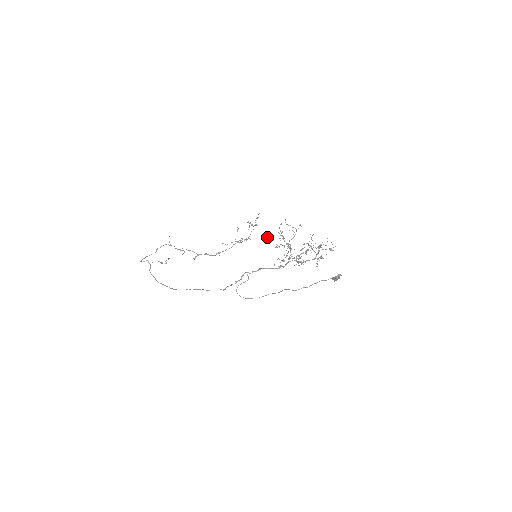
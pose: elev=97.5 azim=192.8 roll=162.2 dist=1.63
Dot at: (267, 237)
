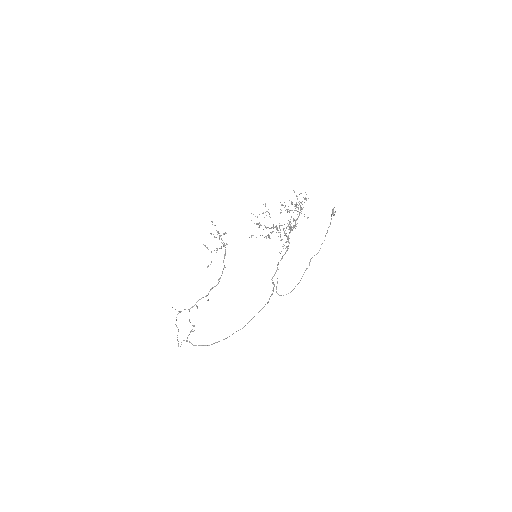
Dot at: (251, 237)
